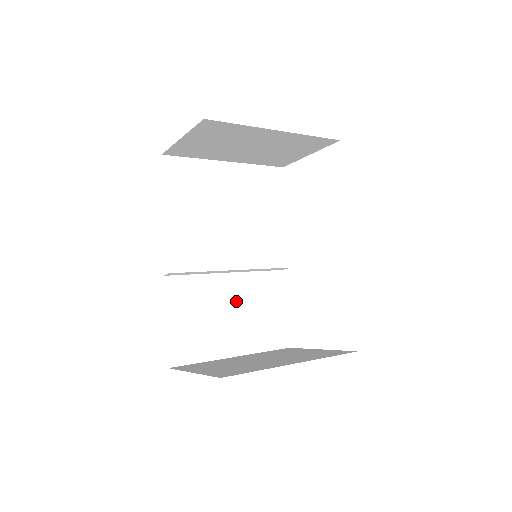
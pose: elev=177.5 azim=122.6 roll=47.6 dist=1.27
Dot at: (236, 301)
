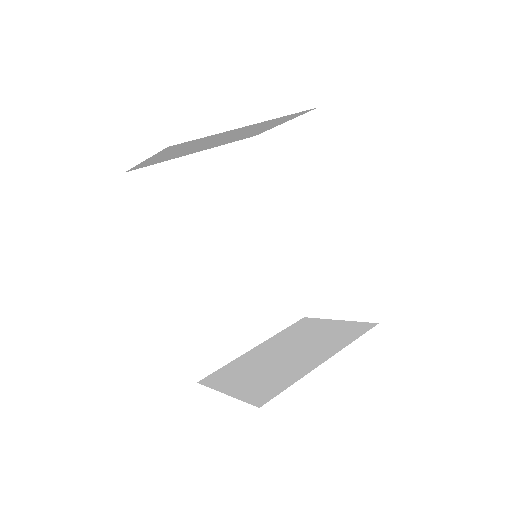
Dot at: (243, 293)
